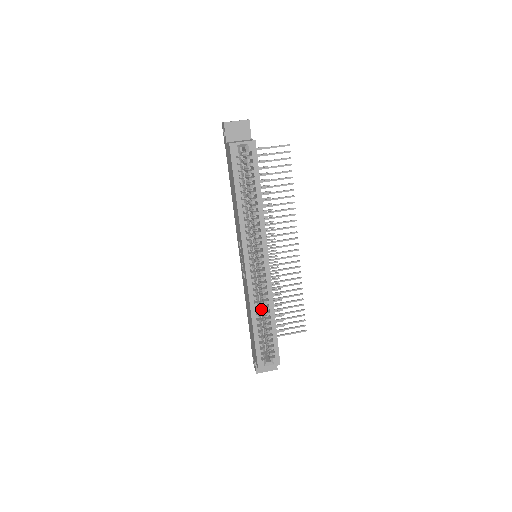
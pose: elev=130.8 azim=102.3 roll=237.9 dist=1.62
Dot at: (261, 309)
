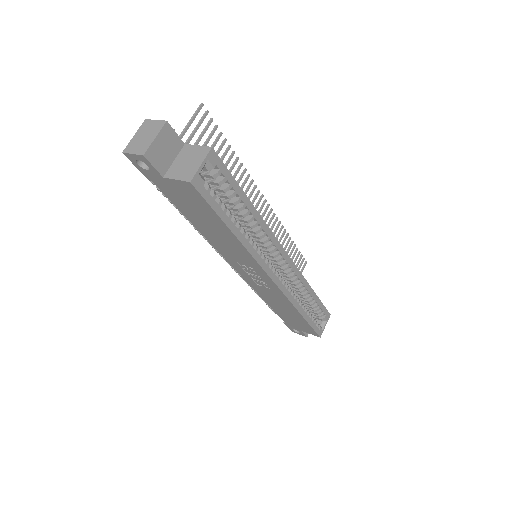
Dot at: occluded
